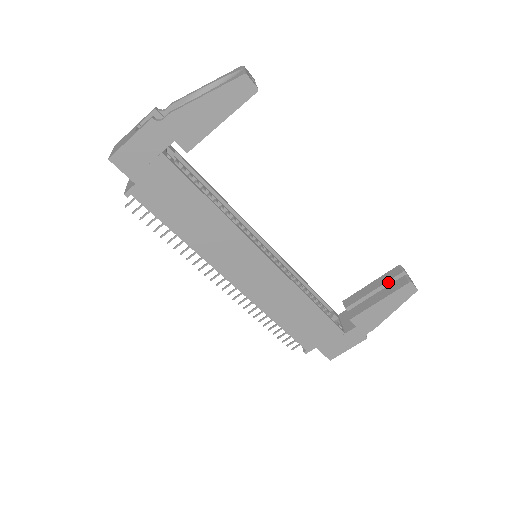
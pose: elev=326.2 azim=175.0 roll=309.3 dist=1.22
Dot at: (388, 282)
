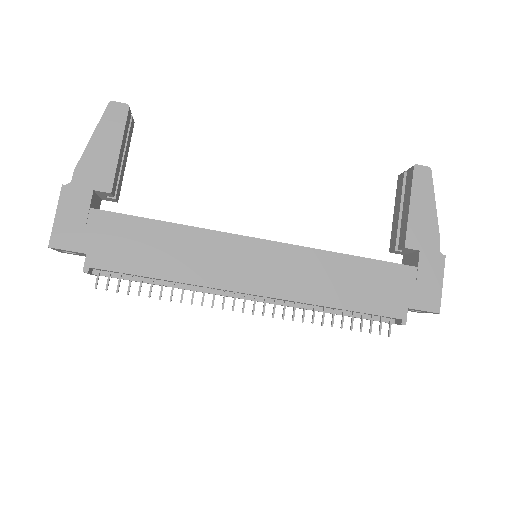
Dot at: (403, 192)
